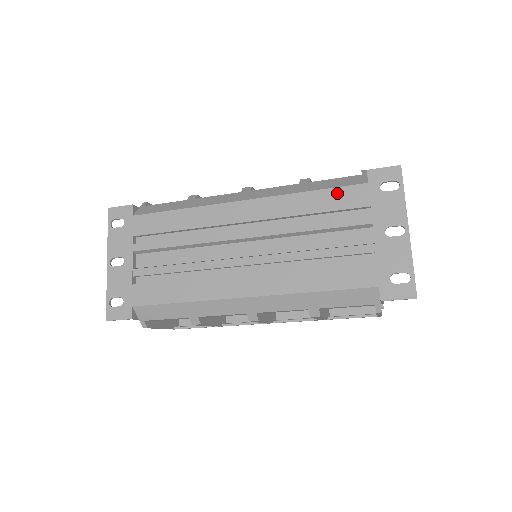
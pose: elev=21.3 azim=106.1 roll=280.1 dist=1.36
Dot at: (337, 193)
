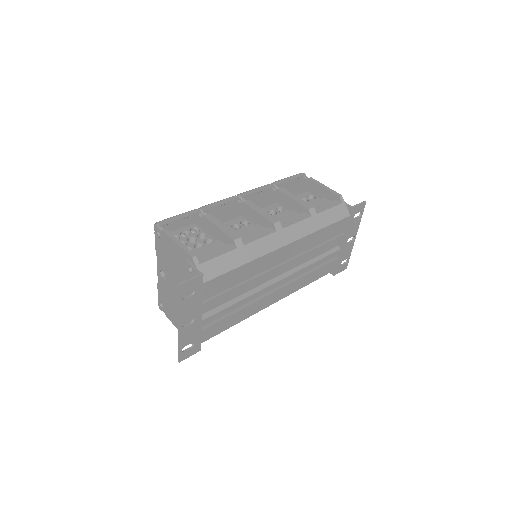
Dot at: (336, 226)
